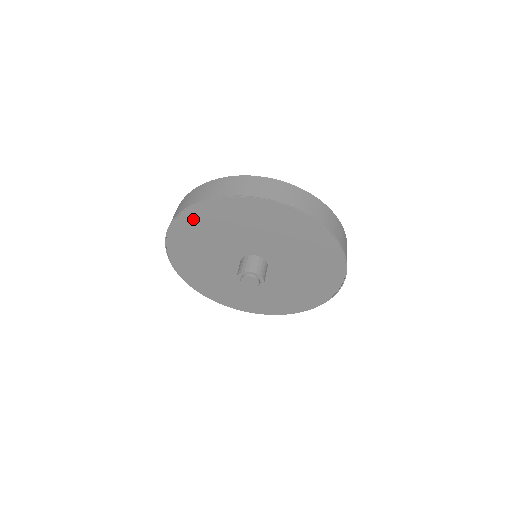
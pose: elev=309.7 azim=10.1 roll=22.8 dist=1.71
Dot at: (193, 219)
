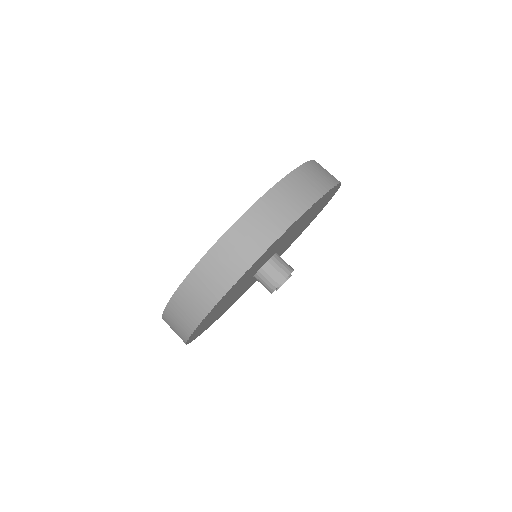
Dot at: (211, 312)
